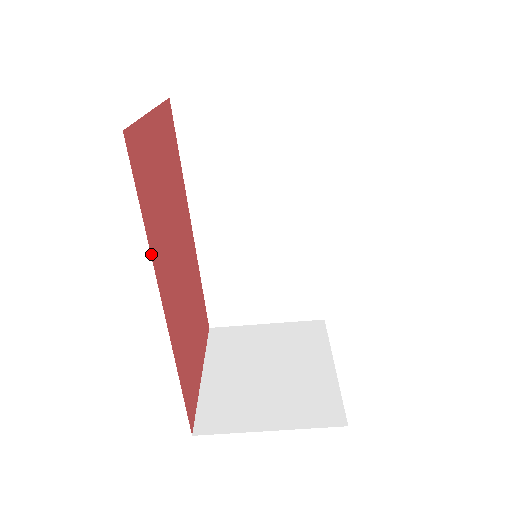
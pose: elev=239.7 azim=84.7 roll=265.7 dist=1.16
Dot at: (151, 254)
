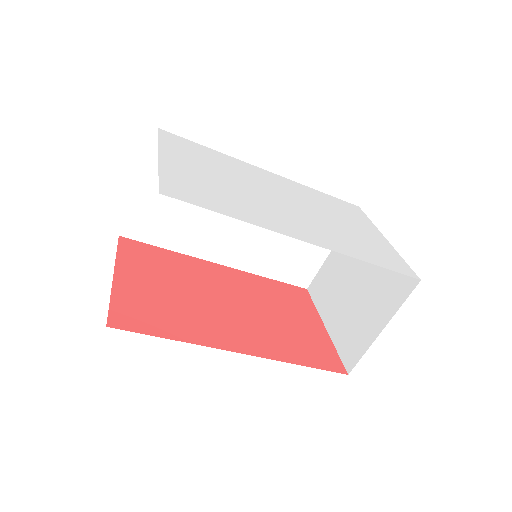
Dot at: (197, 344)
